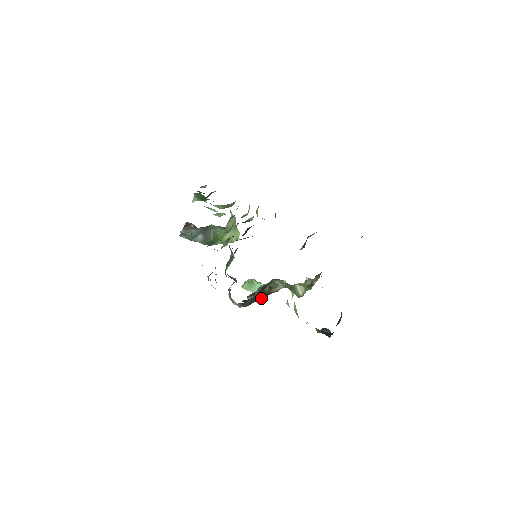
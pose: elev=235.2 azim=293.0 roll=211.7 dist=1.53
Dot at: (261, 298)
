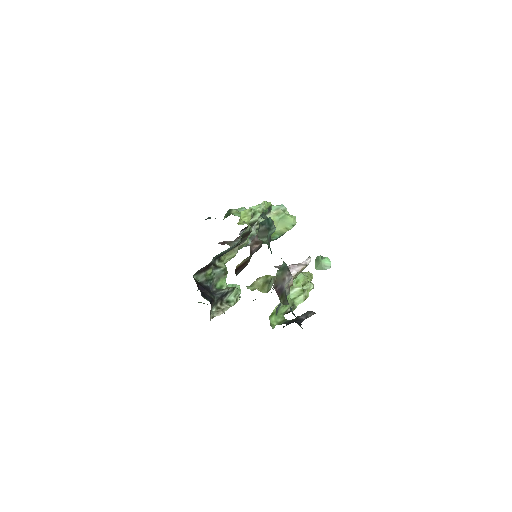
Dot at: occluded
